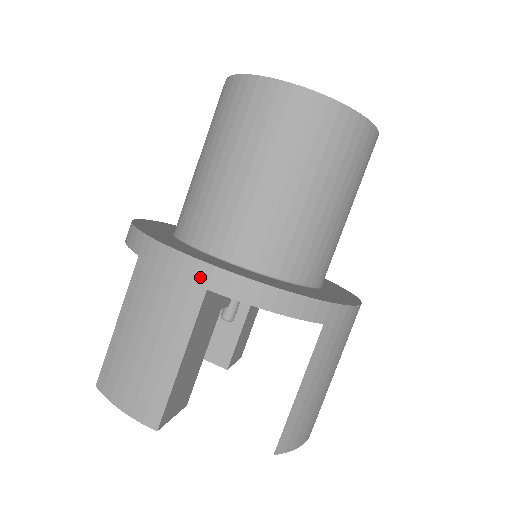
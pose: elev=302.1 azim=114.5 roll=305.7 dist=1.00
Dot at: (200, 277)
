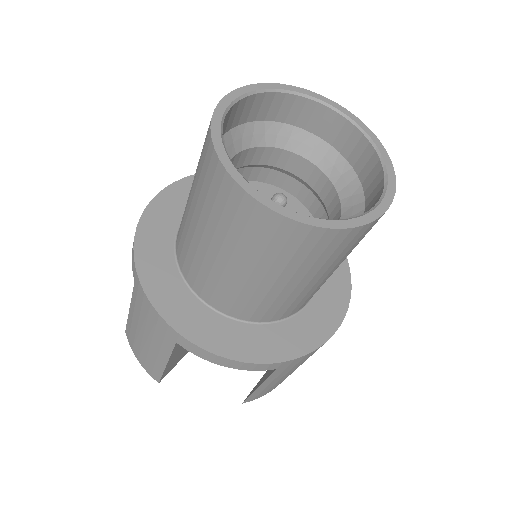
Dot at: (170, 334)
